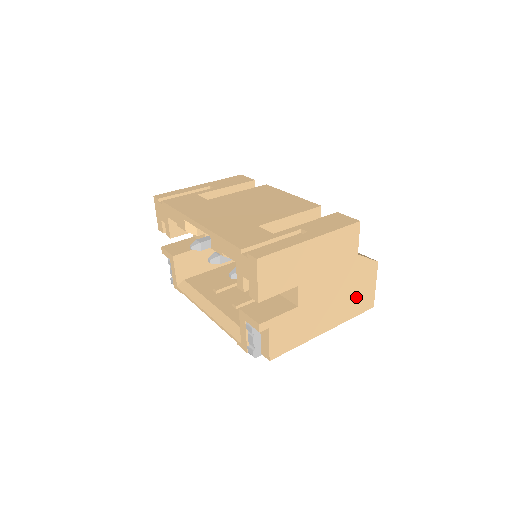
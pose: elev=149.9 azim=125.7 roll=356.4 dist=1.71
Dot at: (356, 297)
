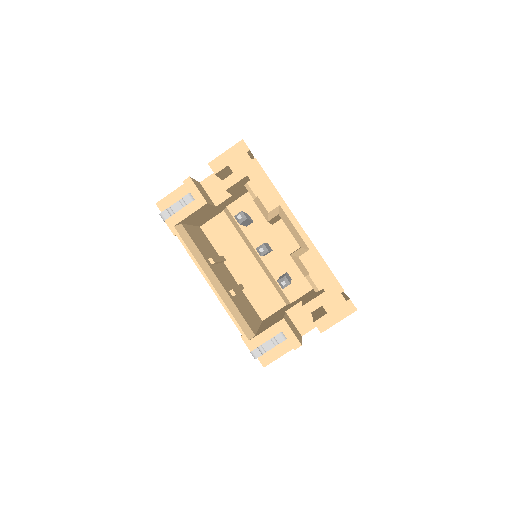
Dot at: occluded
